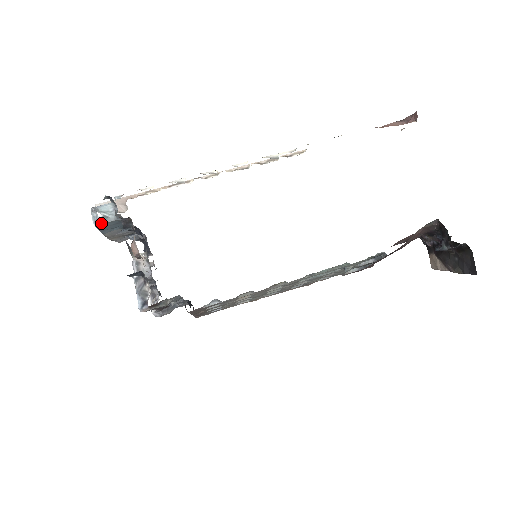
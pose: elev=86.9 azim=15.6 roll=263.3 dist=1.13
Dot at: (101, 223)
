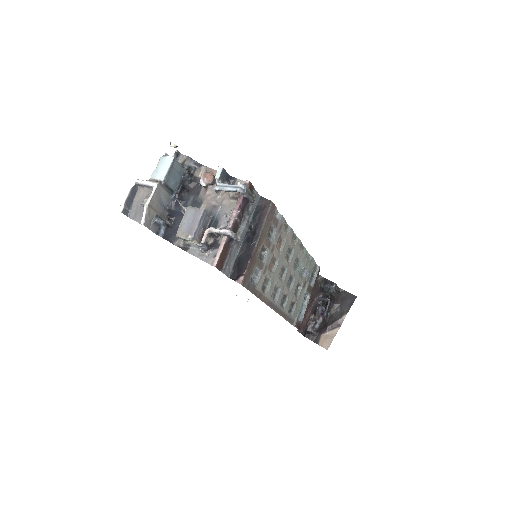
Dot at: (176, 160)
